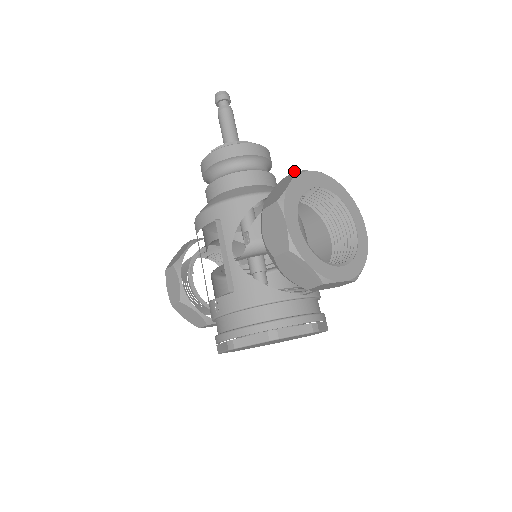
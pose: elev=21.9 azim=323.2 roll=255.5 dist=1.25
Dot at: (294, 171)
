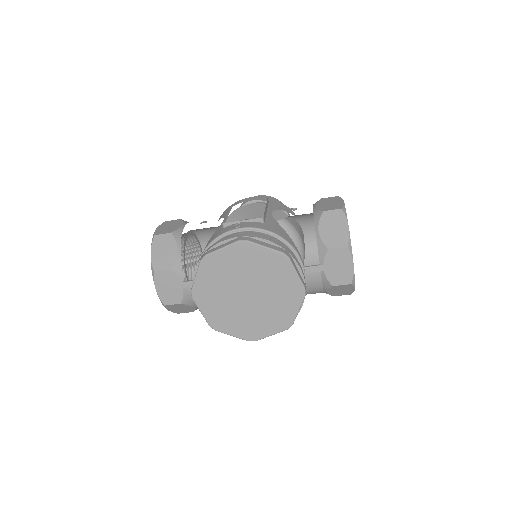
Dot at: occluded
